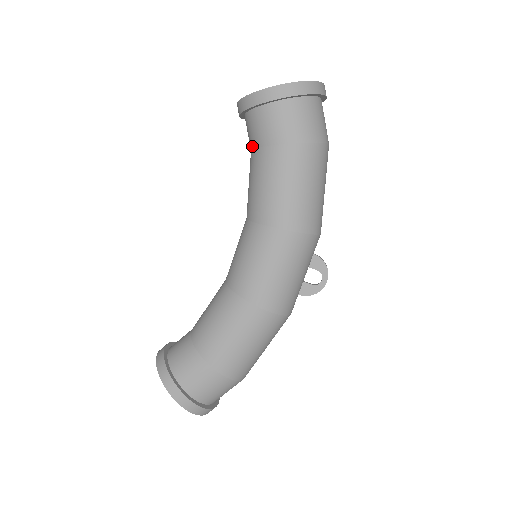
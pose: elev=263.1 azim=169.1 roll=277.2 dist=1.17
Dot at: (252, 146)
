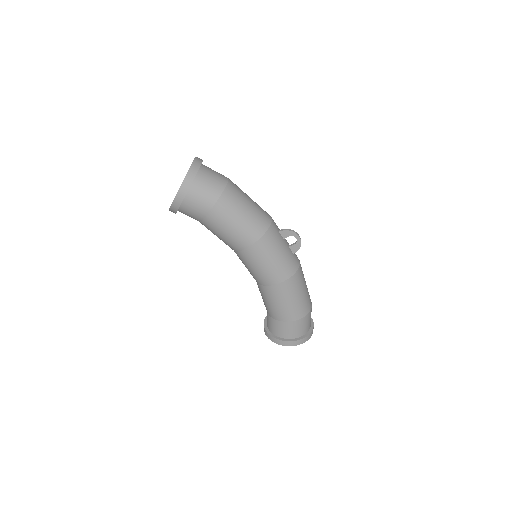
Dot at: occluded
